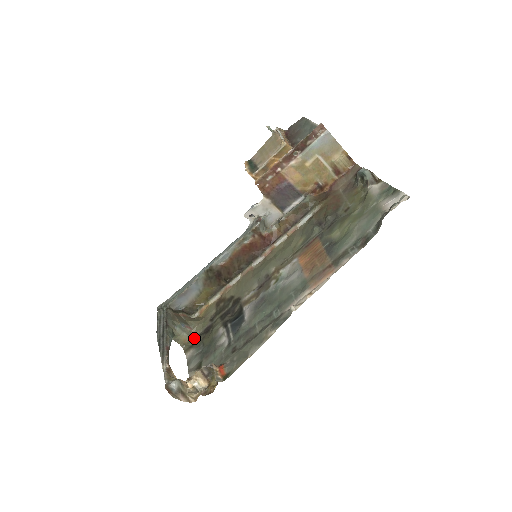
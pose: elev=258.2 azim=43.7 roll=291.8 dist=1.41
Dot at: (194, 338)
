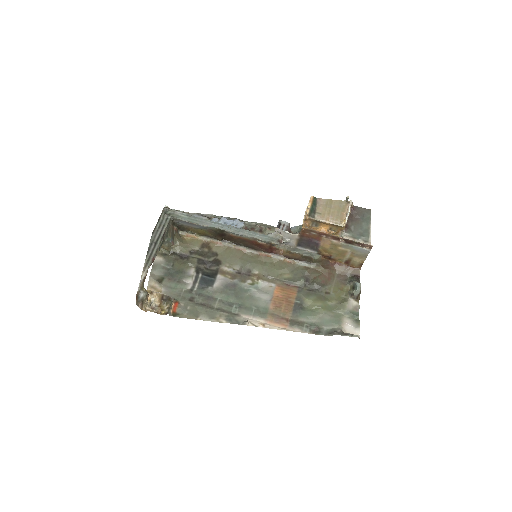
Dot at: (169, 250)
